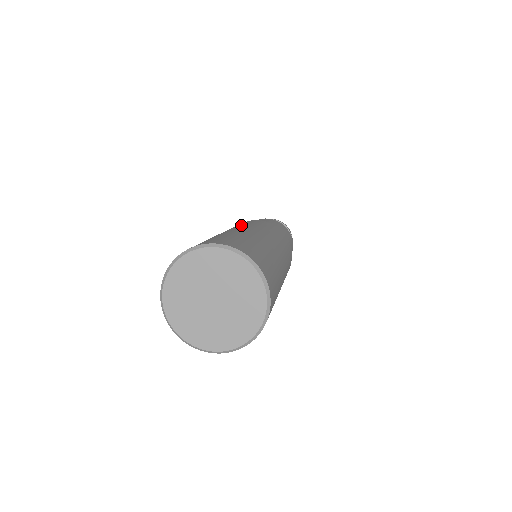
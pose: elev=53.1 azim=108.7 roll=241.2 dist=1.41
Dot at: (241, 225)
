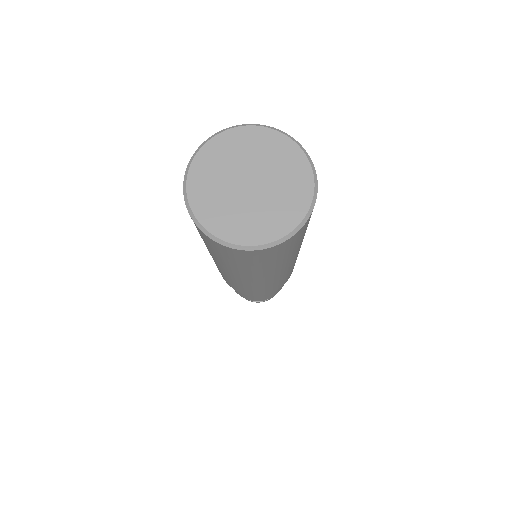
Dot at: occluded
